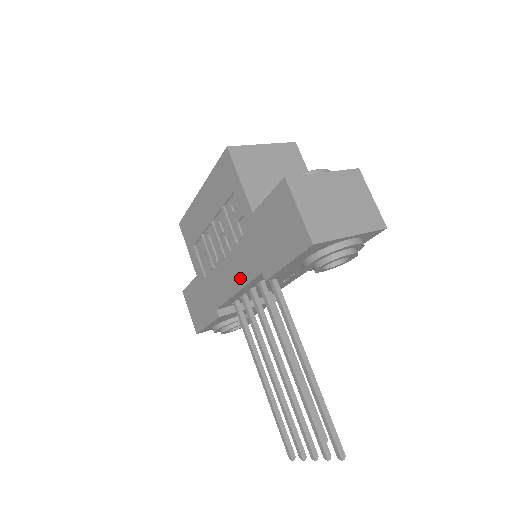
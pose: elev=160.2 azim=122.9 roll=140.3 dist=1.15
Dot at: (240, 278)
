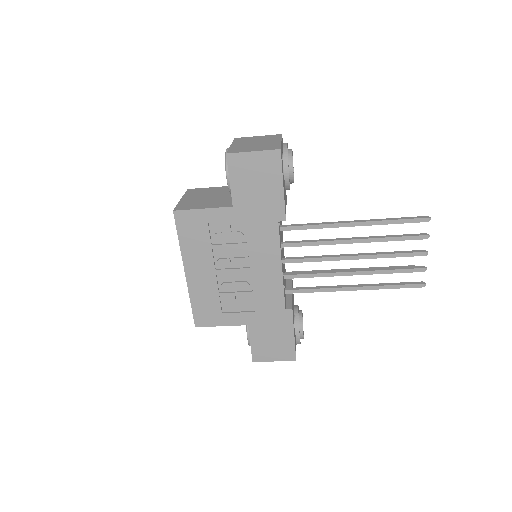
Dot at: (272, 255)
